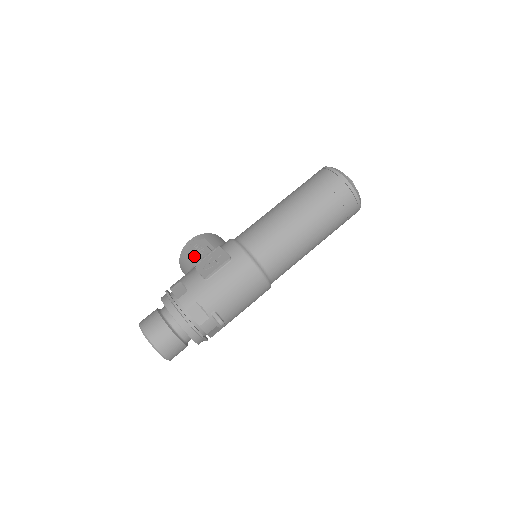
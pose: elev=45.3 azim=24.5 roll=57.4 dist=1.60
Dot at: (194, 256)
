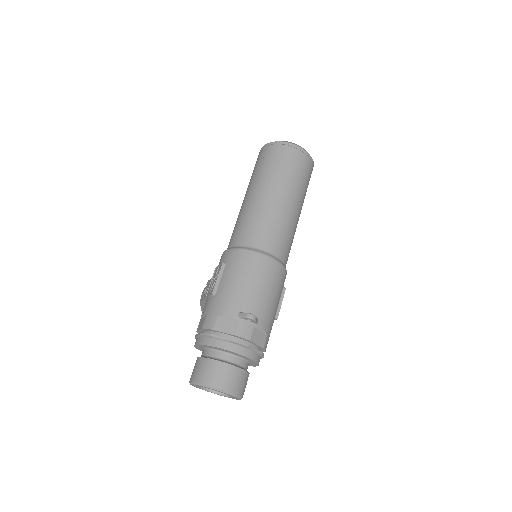
Dot at: occluded
